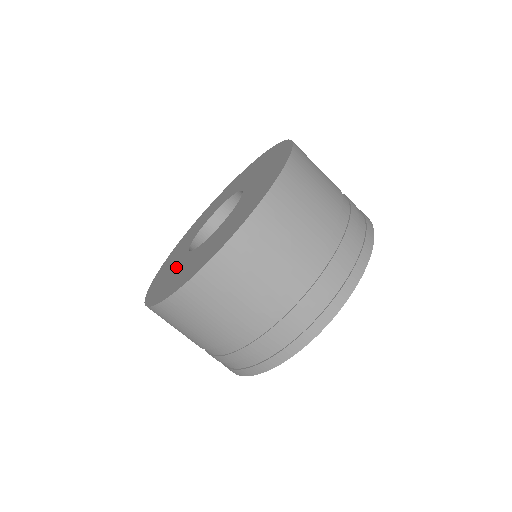
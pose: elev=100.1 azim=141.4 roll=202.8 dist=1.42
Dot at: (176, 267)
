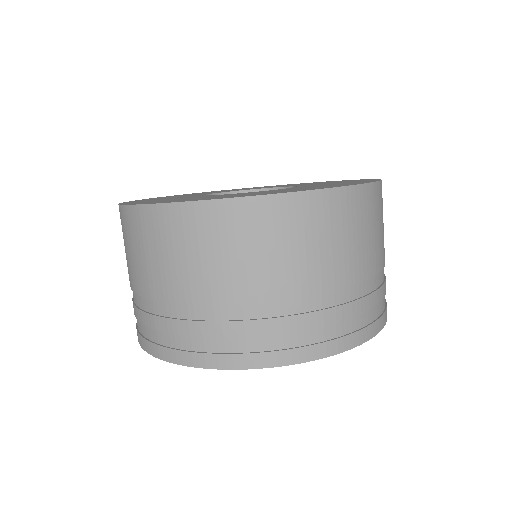
Dot at: occluded
